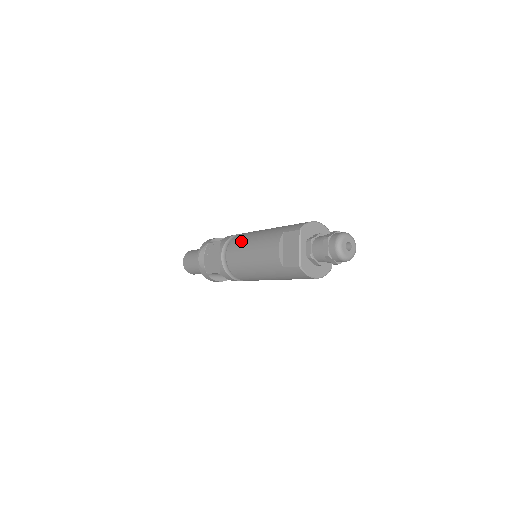
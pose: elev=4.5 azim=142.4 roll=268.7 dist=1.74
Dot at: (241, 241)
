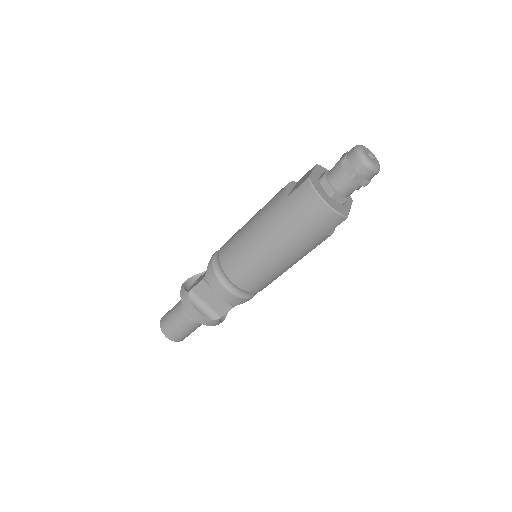
Dot at: occluded
